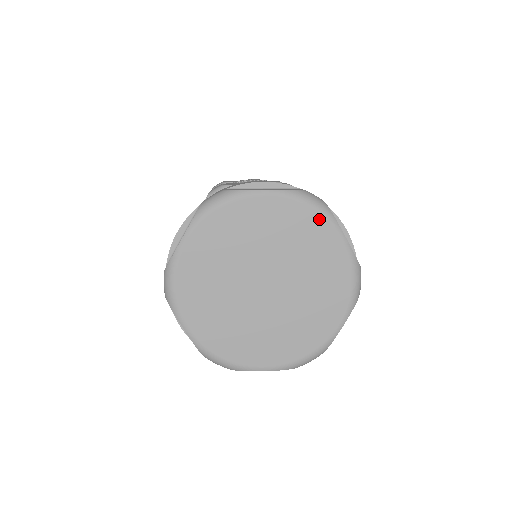
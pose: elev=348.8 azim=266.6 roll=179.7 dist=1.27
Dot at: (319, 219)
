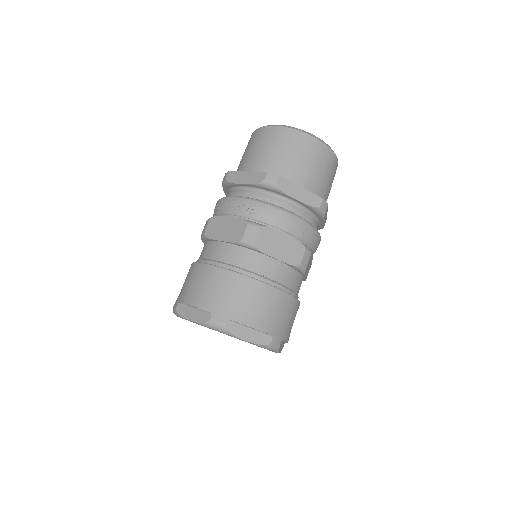
Dot at: occluded
